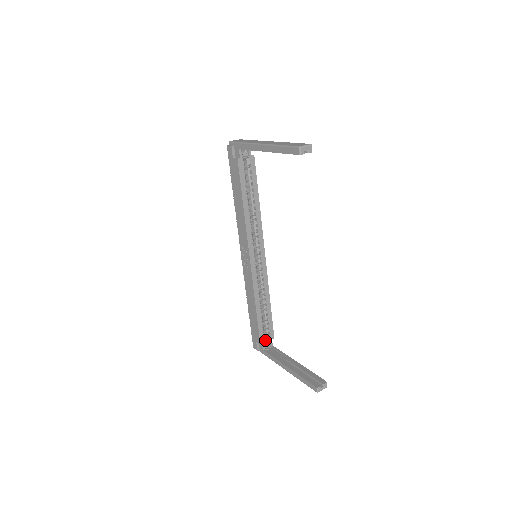
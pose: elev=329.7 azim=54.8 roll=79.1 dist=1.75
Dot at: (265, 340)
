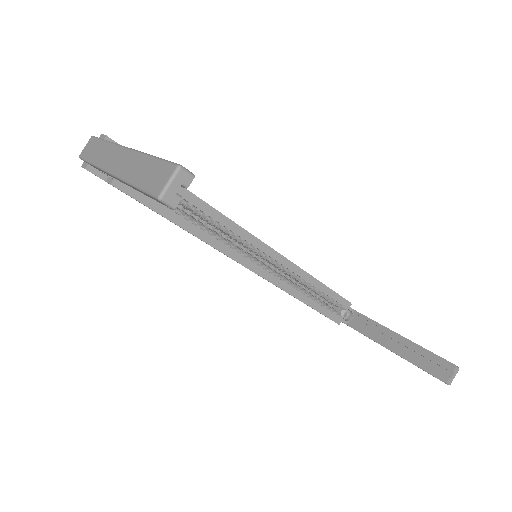
Dot at: (341, 314)
